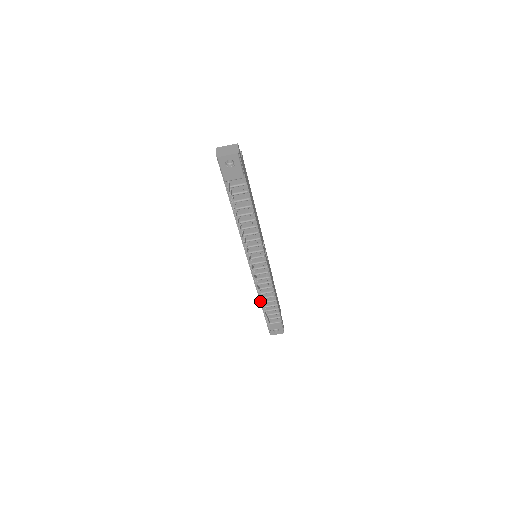
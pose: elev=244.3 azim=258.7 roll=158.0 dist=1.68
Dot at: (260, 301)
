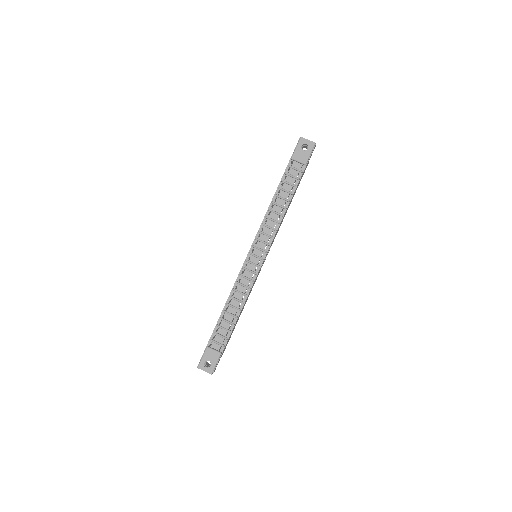
Dot at: (224, 308)
